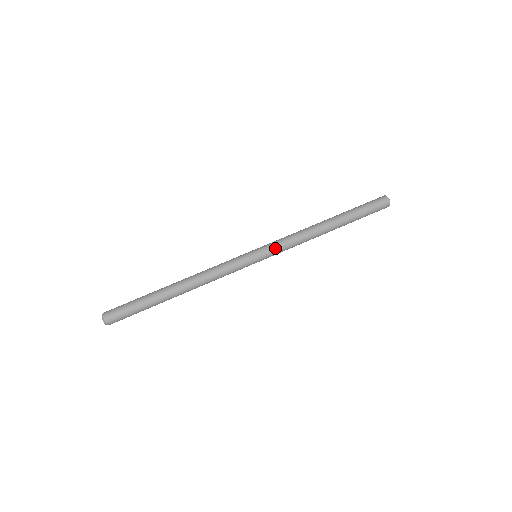
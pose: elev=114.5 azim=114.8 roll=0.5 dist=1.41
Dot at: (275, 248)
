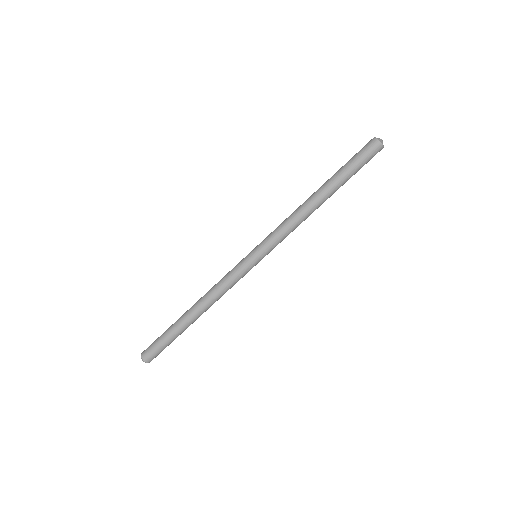
Dot at: (274, 246)
